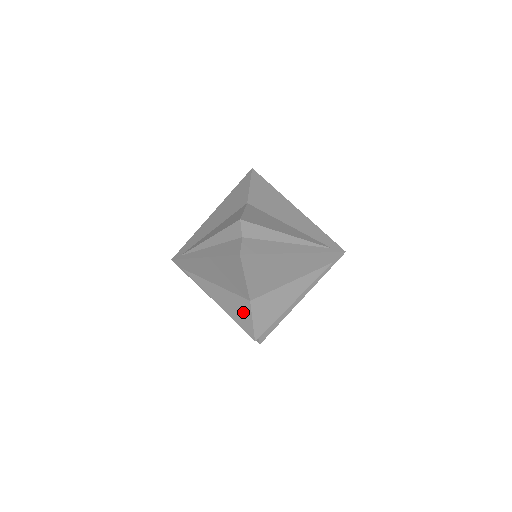
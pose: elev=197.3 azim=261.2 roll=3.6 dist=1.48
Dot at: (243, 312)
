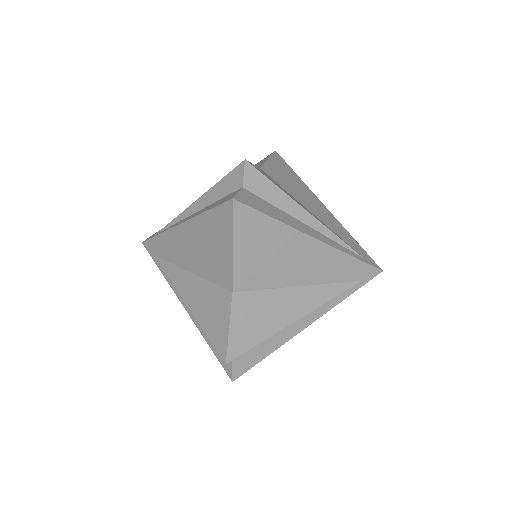
Dot at: occluded
